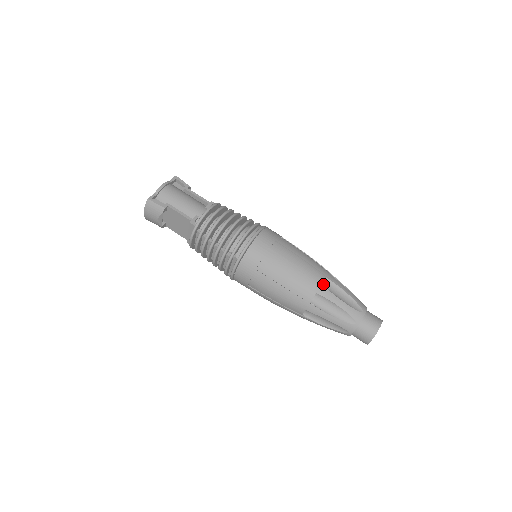
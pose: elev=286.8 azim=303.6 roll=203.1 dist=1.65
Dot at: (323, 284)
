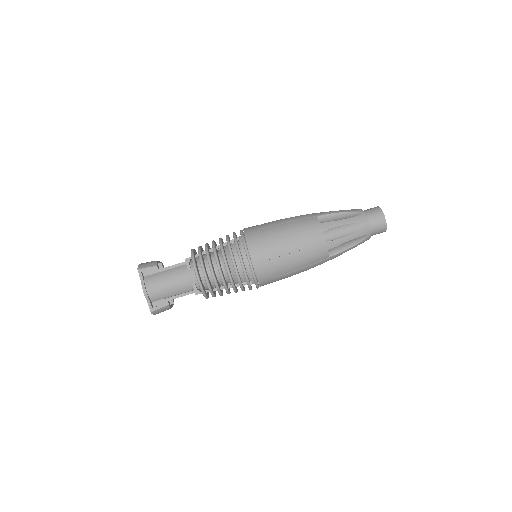
Dot at: (326, 239)
